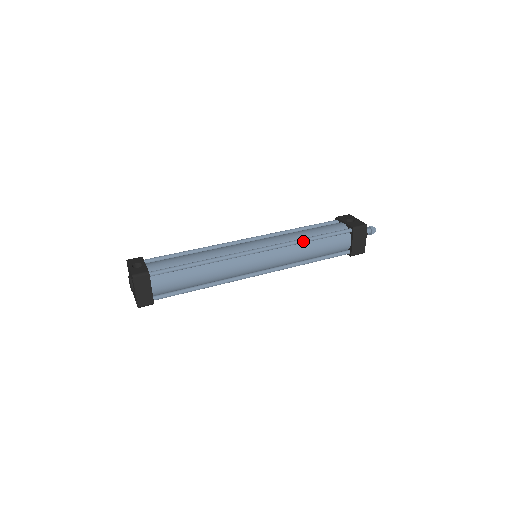
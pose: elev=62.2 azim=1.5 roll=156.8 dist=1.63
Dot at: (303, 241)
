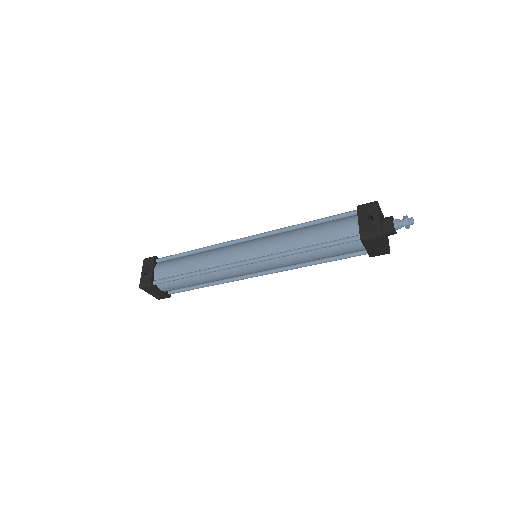
Dot at: (296, 253)
